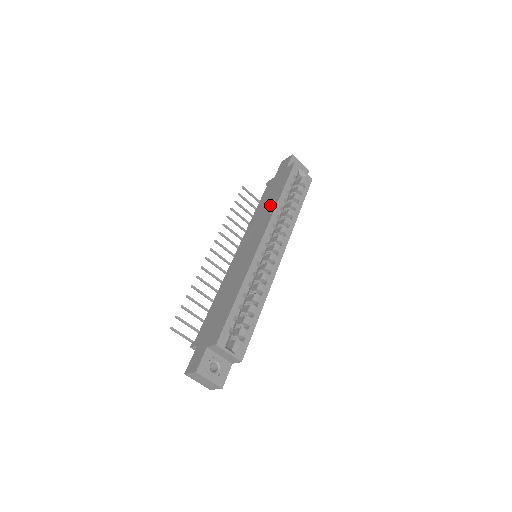
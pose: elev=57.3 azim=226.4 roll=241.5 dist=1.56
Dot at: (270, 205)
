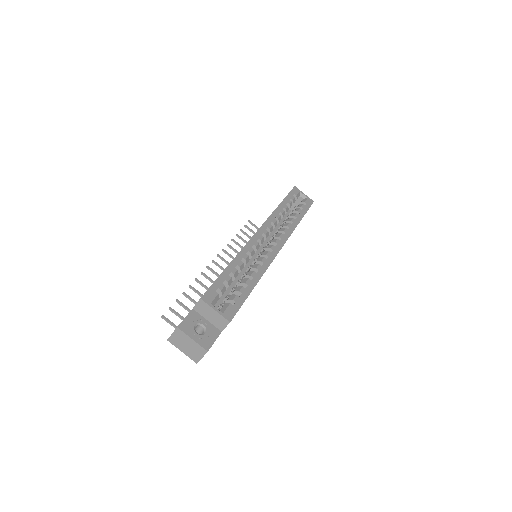
Dot at: occluded
